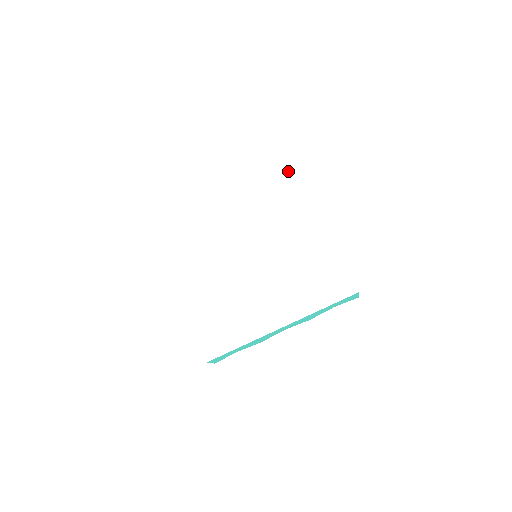
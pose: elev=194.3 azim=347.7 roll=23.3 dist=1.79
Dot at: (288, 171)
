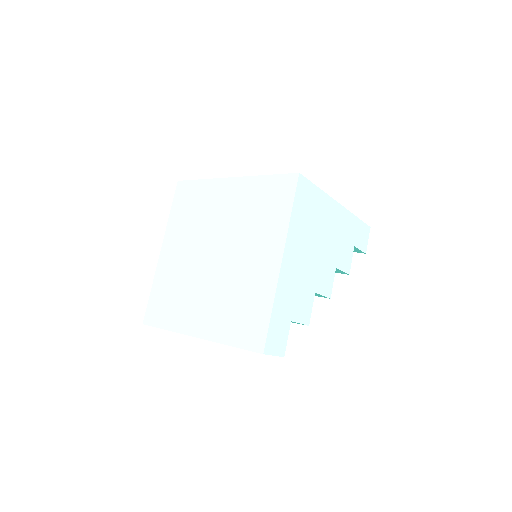
Dot at: (287, 192)
